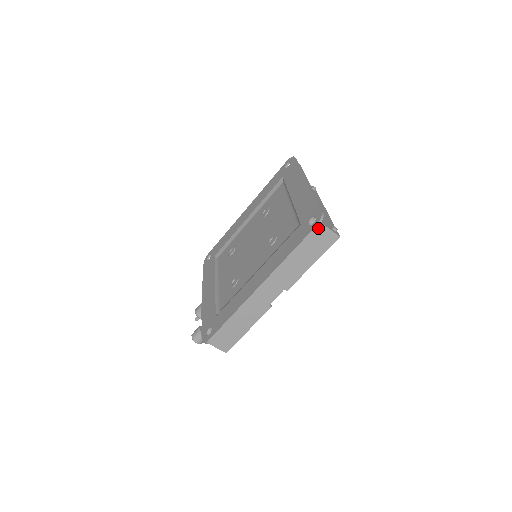
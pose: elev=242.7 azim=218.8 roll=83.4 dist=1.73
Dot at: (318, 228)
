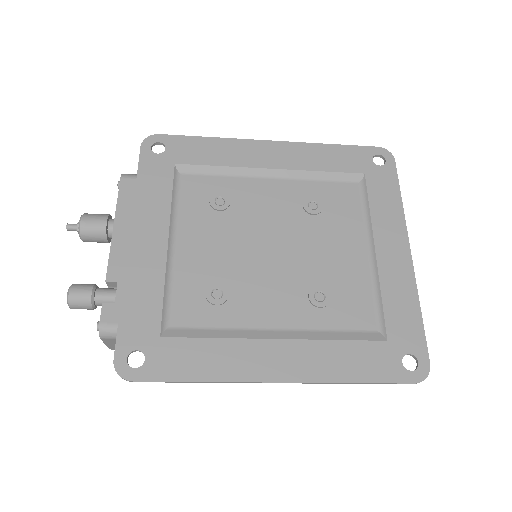
Dot at: occluded
